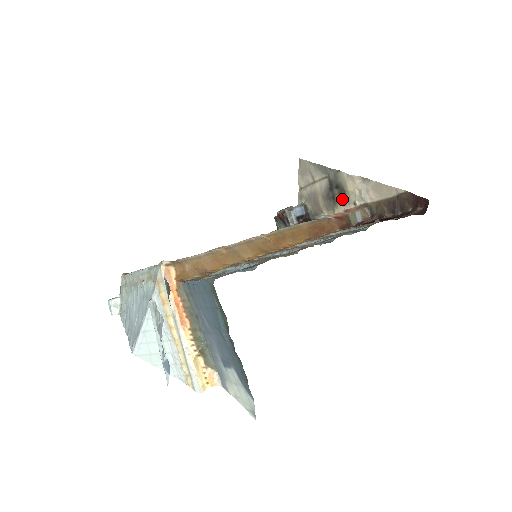
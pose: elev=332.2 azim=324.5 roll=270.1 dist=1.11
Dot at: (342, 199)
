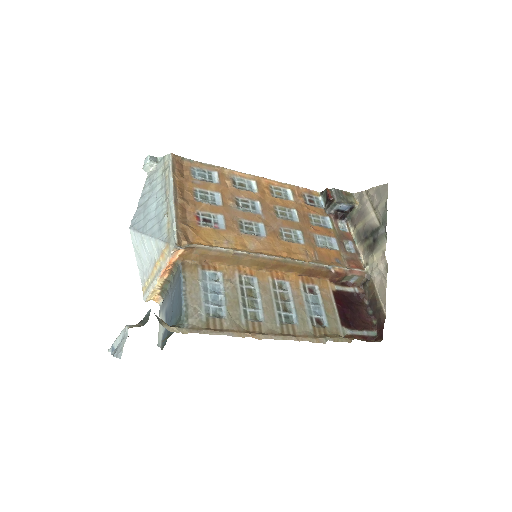
Dot at: (367, 249)
